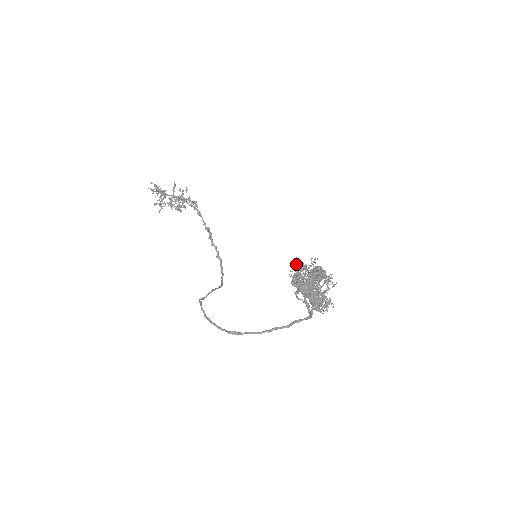
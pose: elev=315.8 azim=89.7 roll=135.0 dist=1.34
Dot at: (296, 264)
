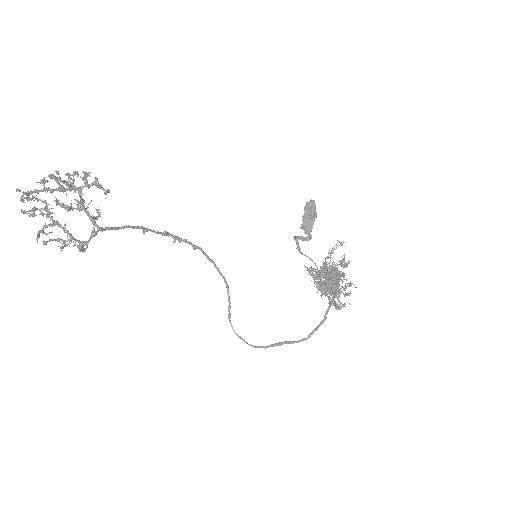
Dot at: occluded
